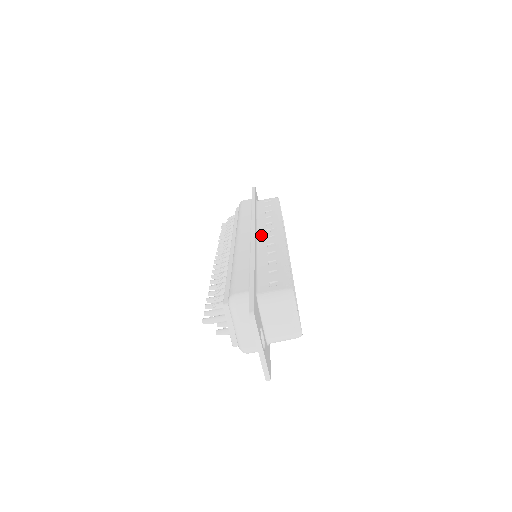
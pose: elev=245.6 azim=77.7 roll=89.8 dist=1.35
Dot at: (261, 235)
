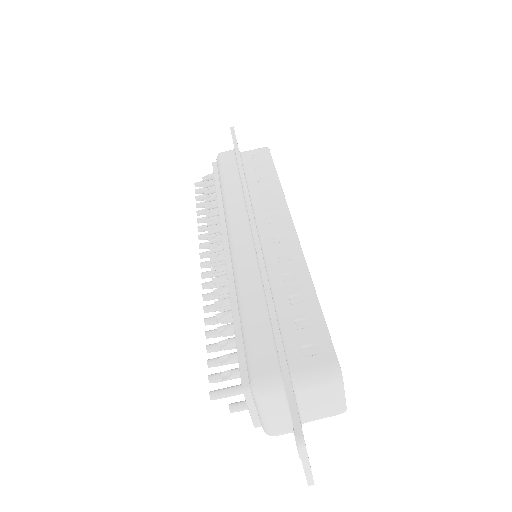
Dot at: (264, 233)
